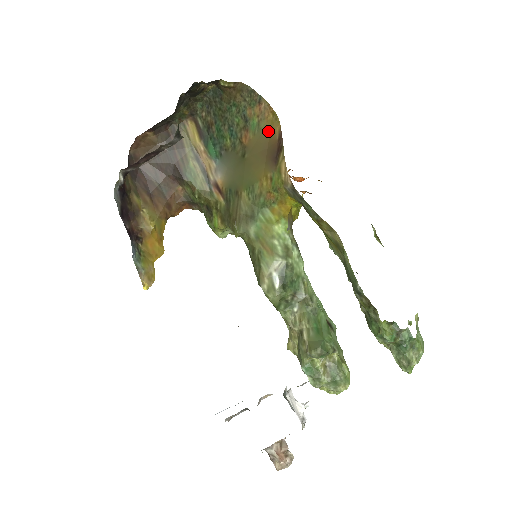
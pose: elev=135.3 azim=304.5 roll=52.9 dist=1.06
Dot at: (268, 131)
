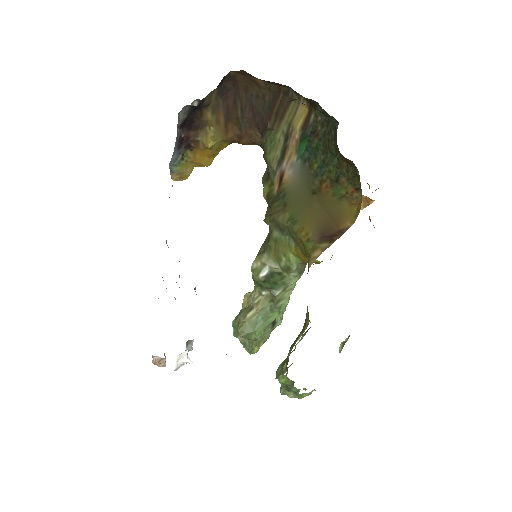
Dot at: (343, 211)
